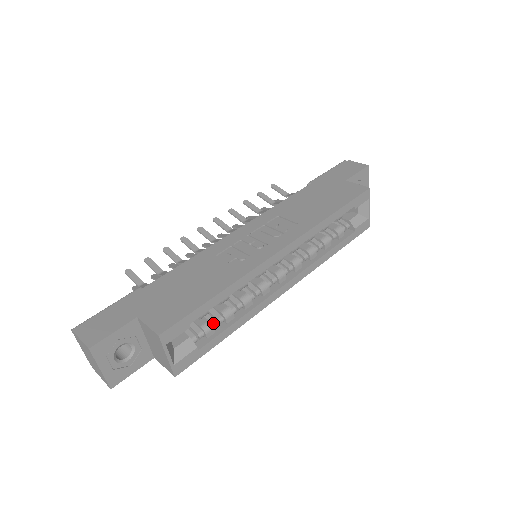
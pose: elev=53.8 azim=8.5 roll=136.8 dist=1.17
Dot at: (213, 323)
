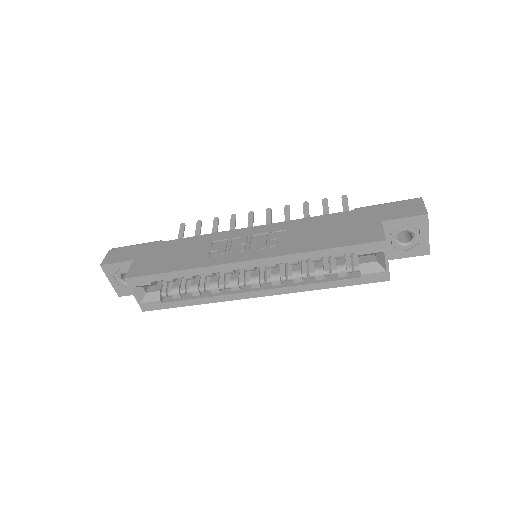
Dot at: (182, 290)
